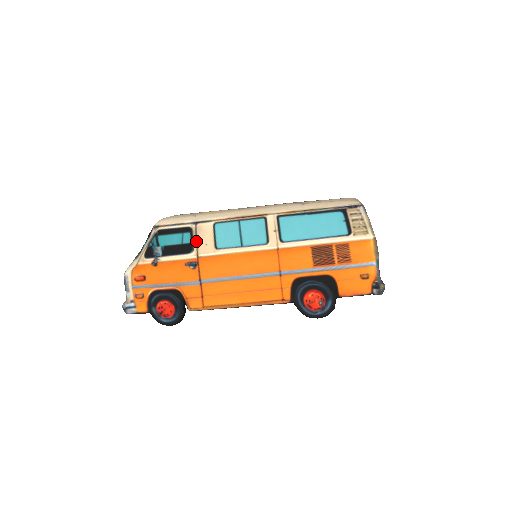
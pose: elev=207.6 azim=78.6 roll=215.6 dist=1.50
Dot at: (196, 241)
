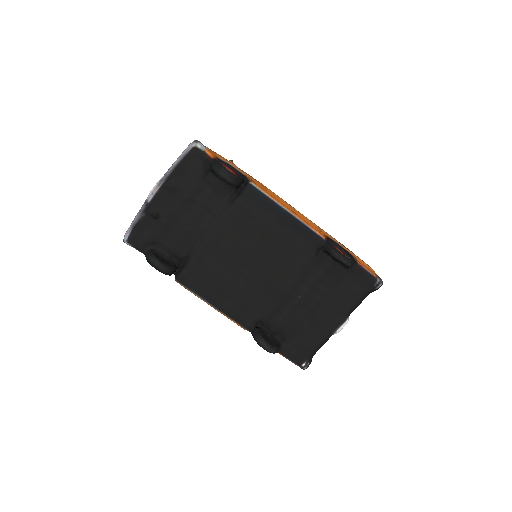
Dot at: occluded
